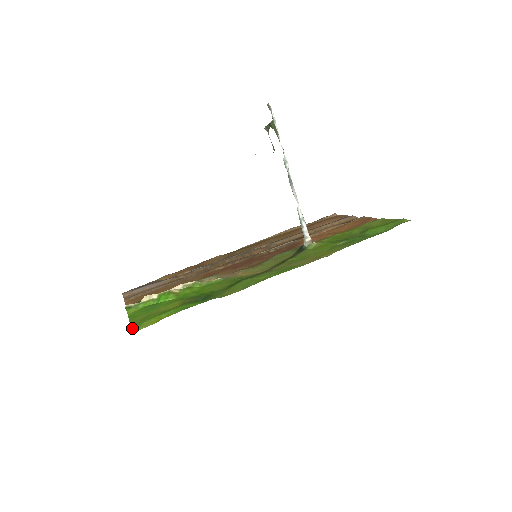
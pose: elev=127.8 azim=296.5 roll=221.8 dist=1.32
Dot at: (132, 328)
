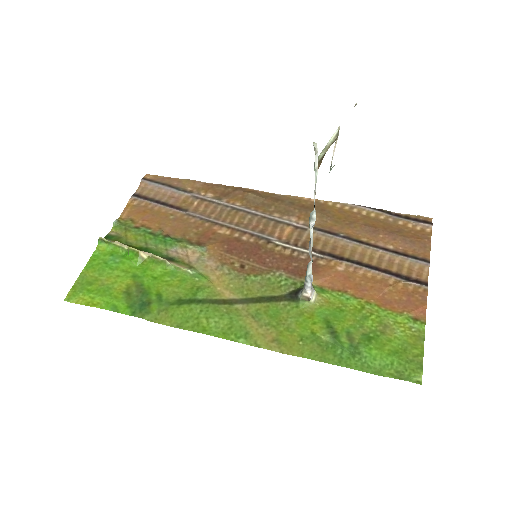
Dot at: (69, 291)
